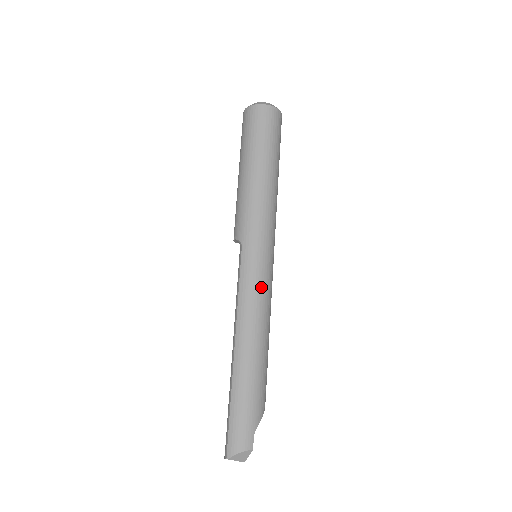
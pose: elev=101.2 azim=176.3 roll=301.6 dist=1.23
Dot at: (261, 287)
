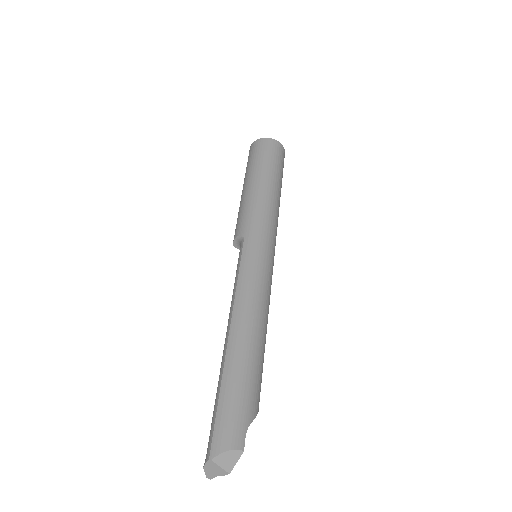
Dot at: (262, 277)
